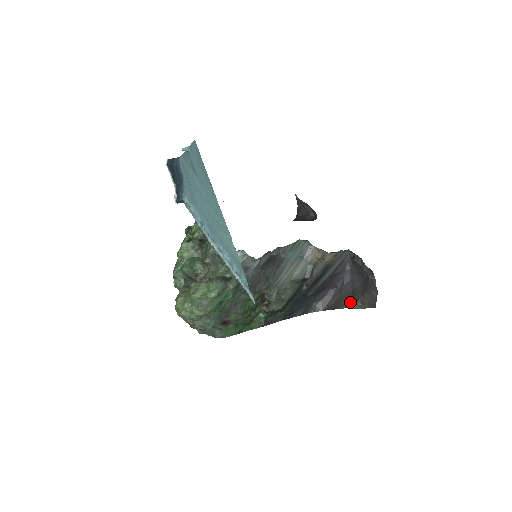
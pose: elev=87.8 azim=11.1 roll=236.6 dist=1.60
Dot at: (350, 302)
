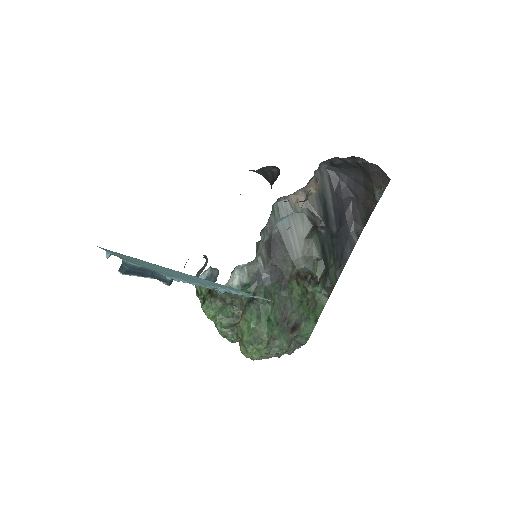
Dot at: (372, 197)
